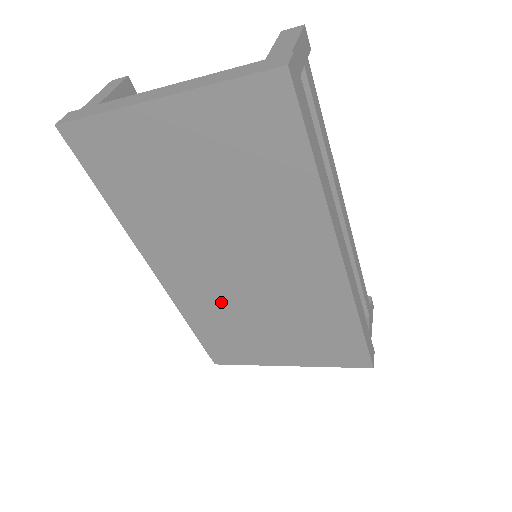
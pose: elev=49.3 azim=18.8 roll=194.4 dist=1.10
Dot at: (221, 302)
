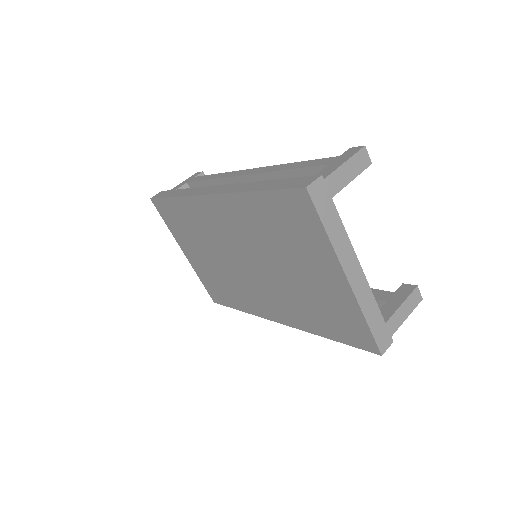
Dot at: (209, 235)
